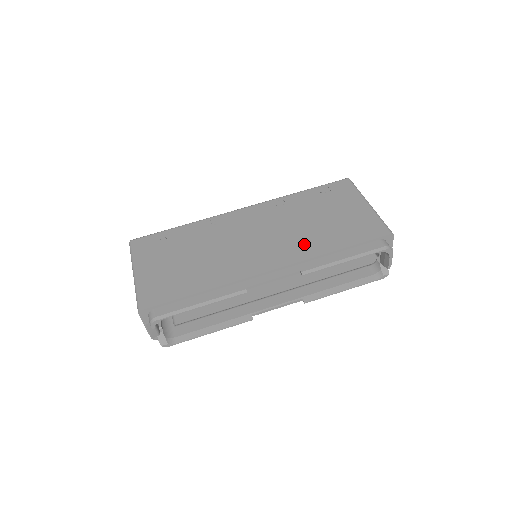
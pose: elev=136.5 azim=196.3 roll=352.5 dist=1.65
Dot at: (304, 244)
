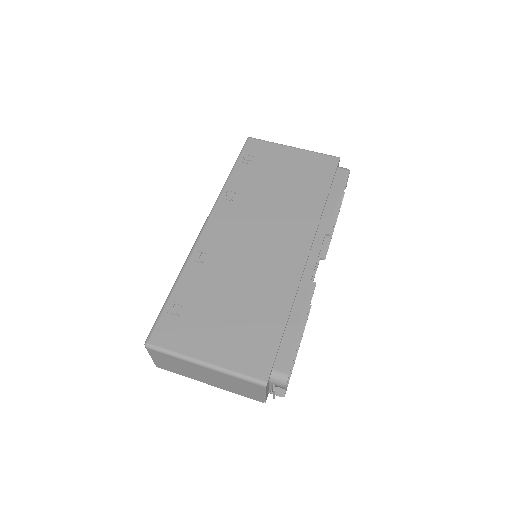
Dot at: (300, 212)
